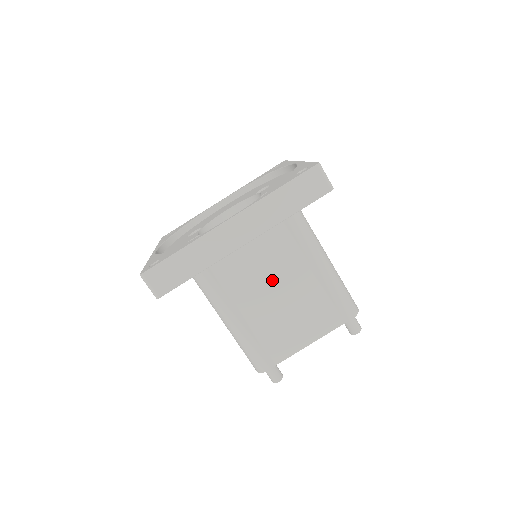
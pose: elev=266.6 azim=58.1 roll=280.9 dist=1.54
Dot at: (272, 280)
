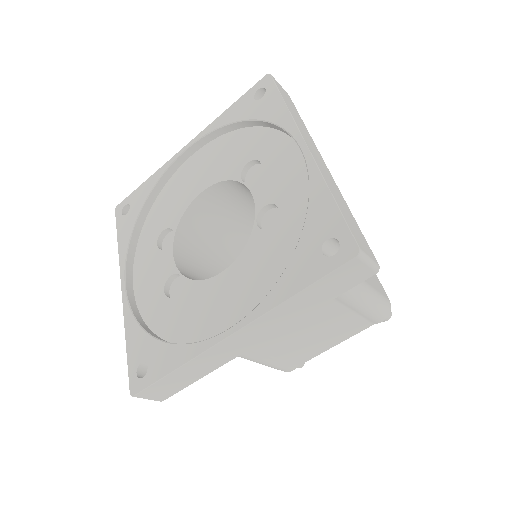
Dot at: occluded
